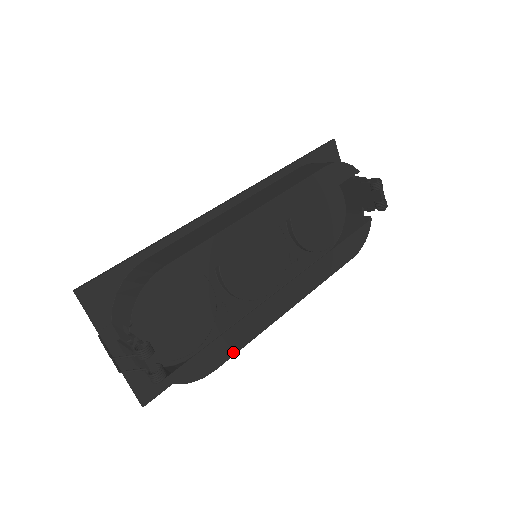
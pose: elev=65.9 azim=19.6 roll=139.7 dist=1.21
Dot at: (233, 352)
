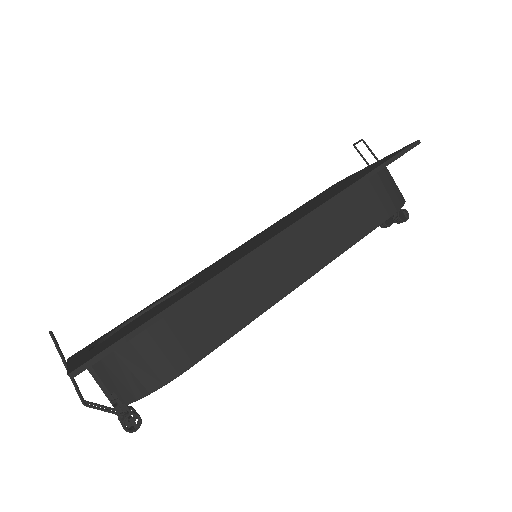
Dot at: occluded
